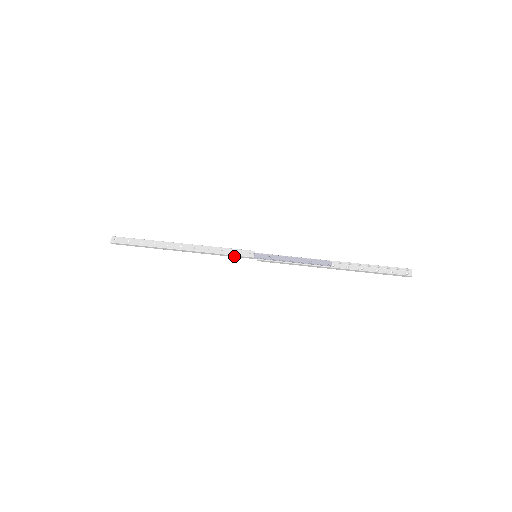
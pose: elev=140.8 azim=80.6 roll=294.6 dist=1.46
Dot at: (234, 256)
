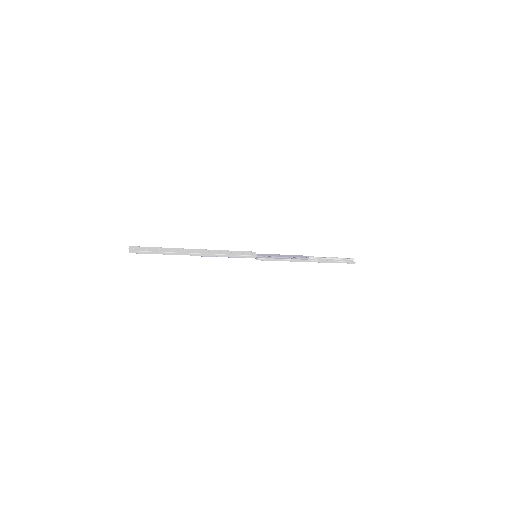
Dot at: (241, 256)
